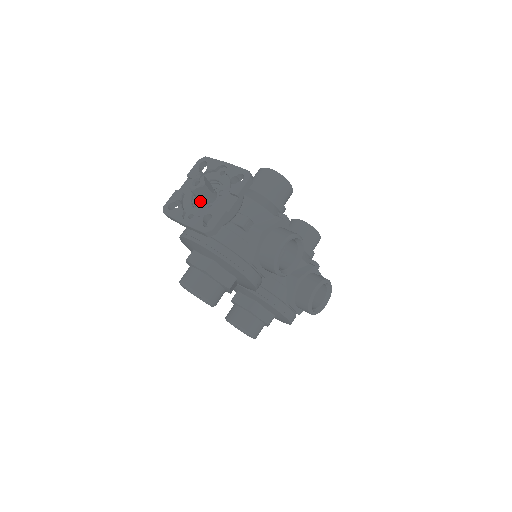
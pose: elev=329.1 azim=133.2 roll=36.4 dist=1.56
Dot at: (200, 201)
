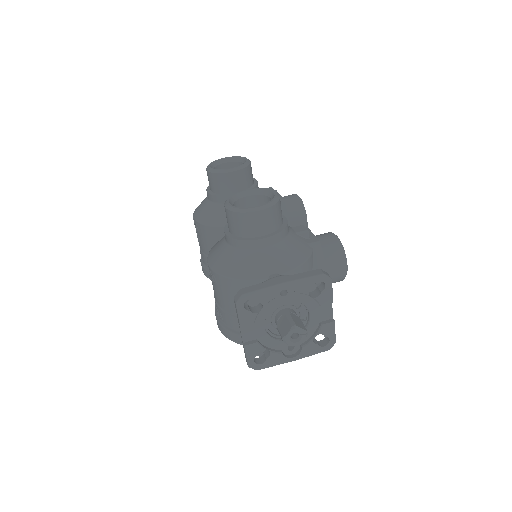
Dot at: occluded
